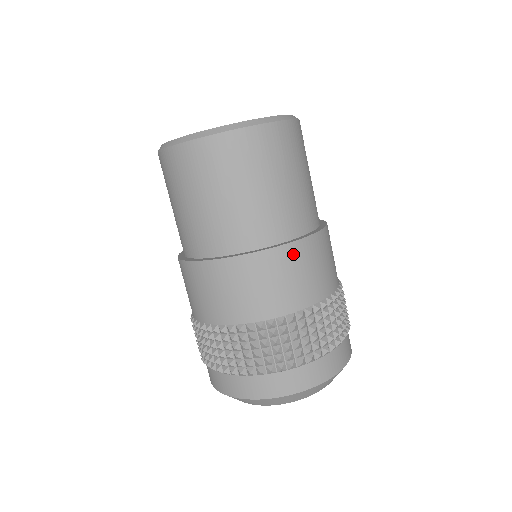
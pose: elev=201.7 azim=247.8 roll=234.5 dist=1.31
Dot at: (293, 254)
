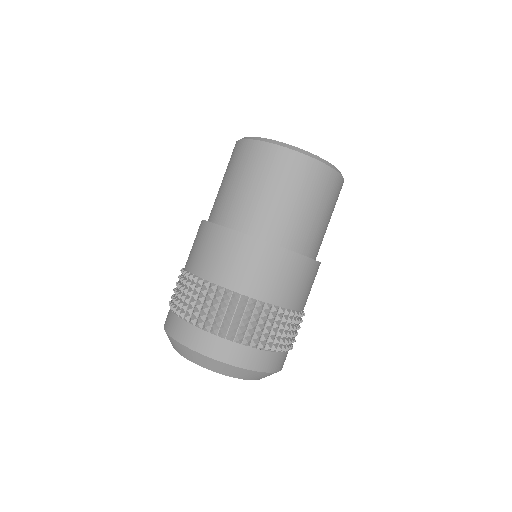
Dot at: (311, 268)
